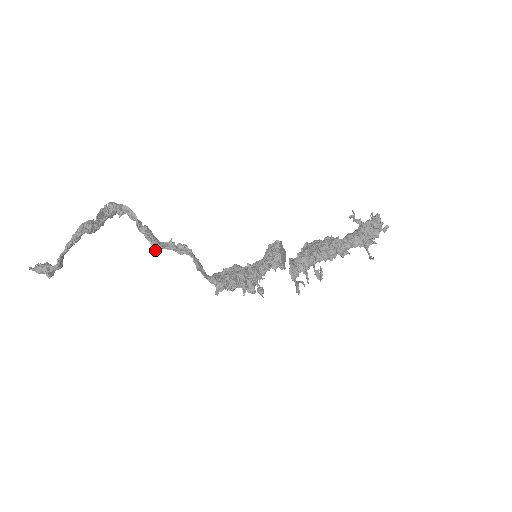
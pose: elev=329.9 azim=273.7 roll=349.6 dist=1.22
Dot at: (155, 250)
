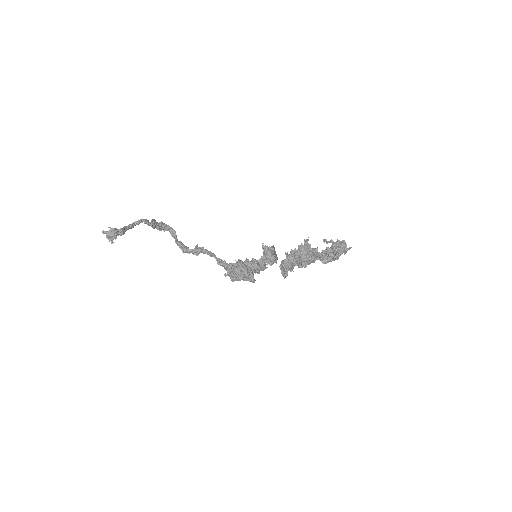
Dot at: (185, 251)
